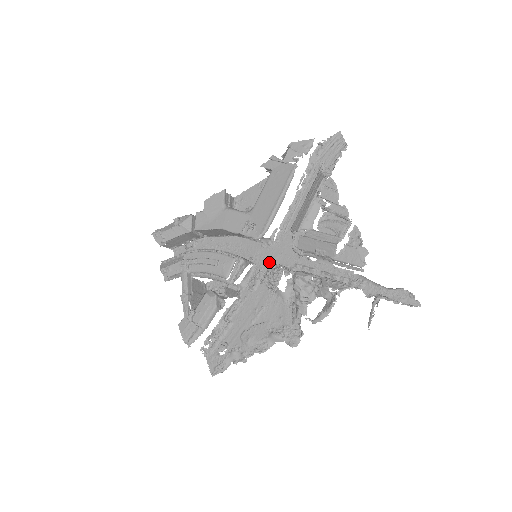
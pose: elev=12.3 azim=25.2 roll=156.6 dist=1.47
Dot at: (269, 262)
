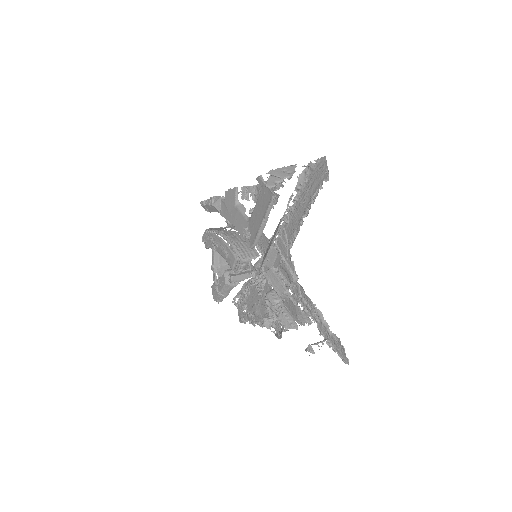
Dot at: occluded
